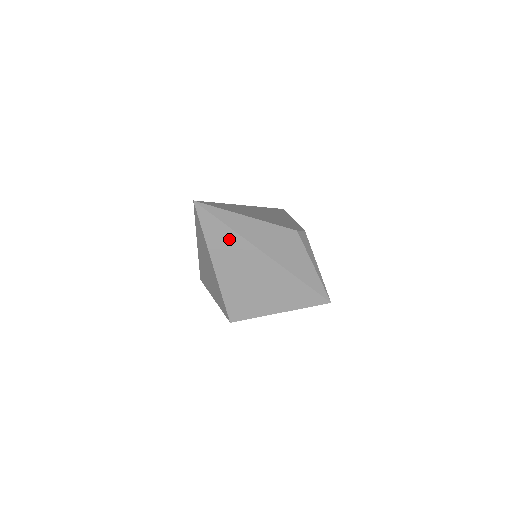
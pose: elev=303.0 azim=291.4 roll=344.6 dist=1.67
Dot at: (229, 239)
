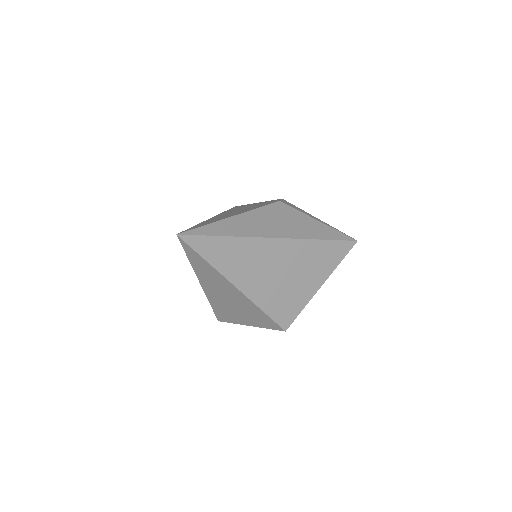
Dot at: (234, 249)
